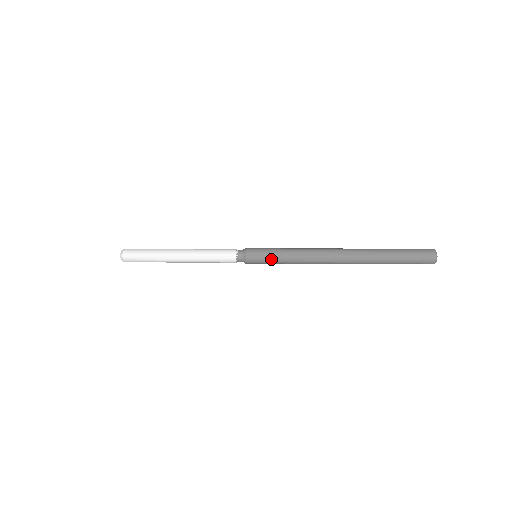
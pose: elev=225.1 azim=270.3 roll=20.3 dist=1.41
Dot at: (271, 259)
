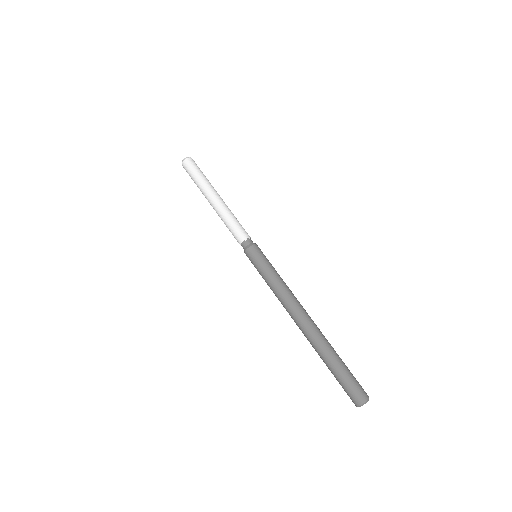
Dot at: (263, 267)
